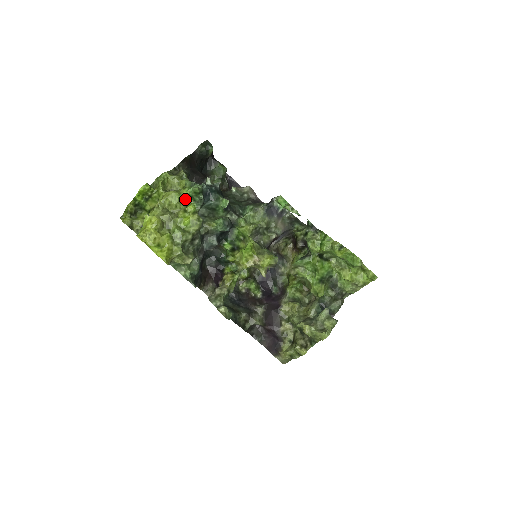
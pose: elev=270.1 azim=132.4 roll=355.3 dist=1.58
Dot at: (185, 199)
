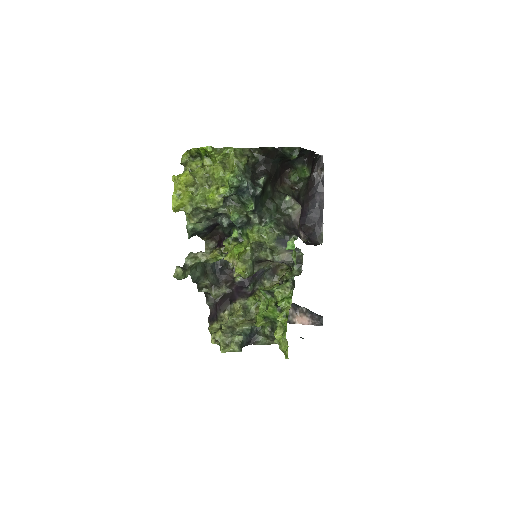
Dot at: (225, 180)
